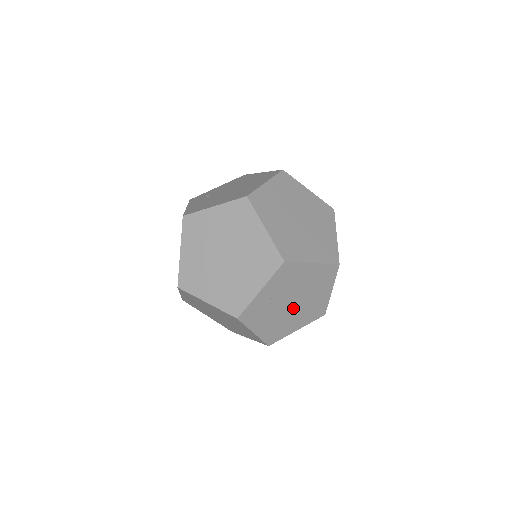
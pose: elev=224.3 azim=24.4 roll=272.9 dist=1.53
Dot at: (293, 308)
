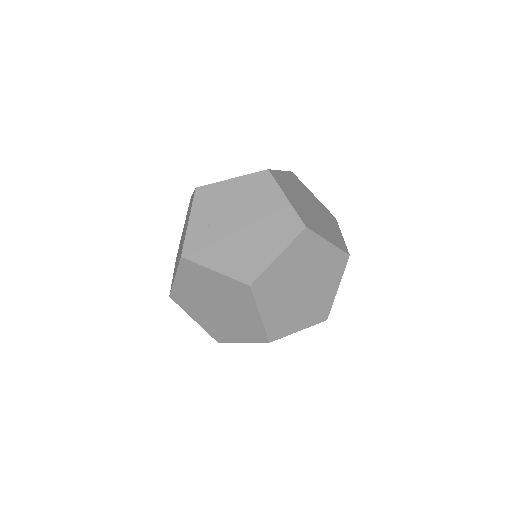
Dot at: (247, 230)
